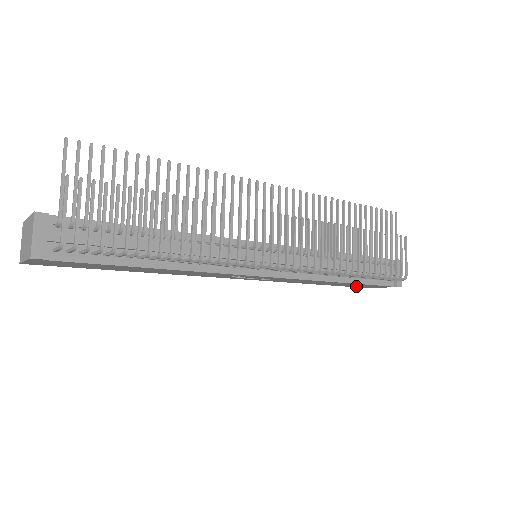
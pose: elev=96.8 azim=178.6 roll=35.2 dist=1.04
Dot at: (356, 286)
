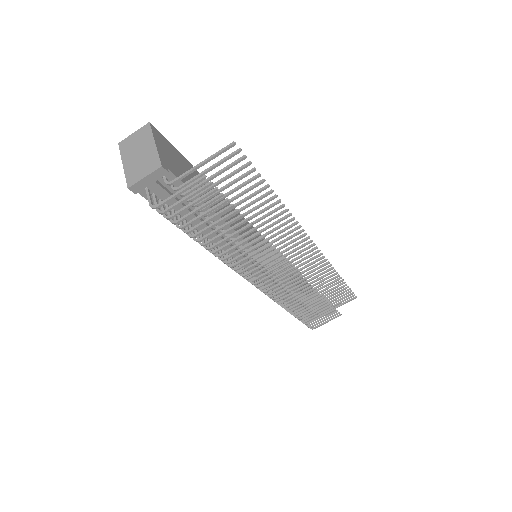
Dot at: occluded
